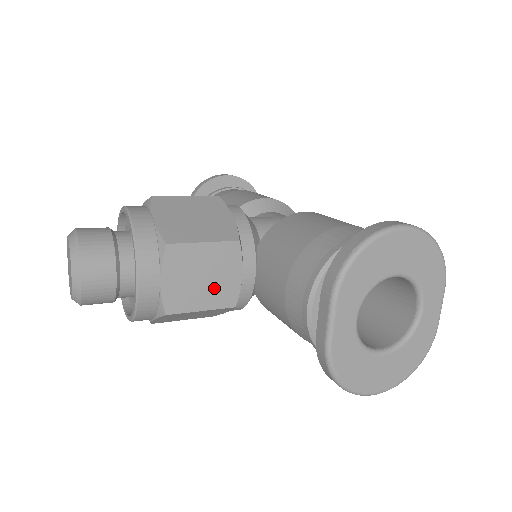
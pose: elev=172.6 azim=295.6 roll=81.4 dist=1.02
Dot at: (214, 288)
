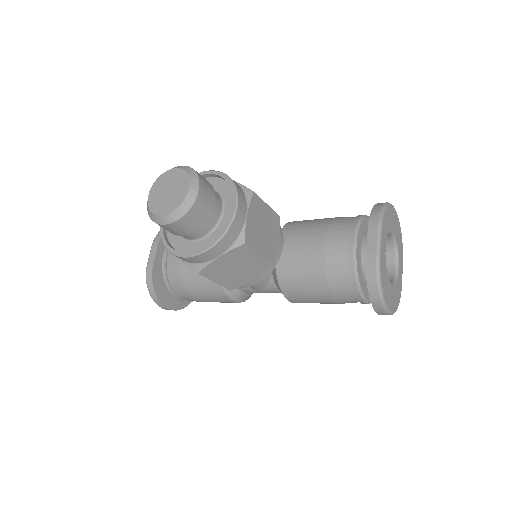
Dot at: (267, 242)
